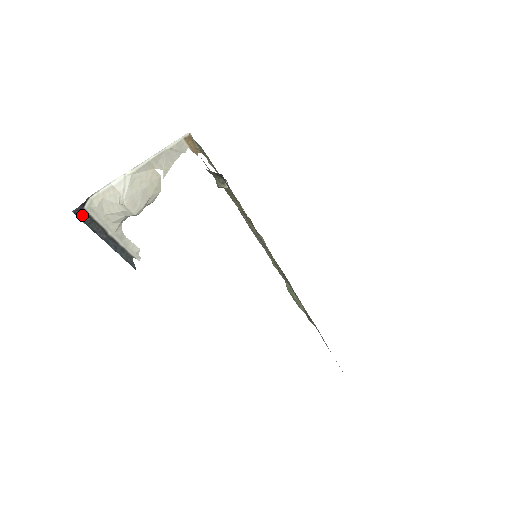
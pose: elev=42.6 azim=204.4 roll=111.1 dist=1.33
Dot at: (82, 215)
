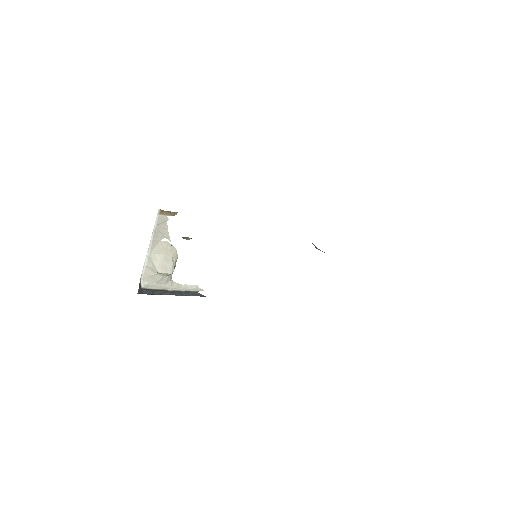
Dot at: (145, 292)
